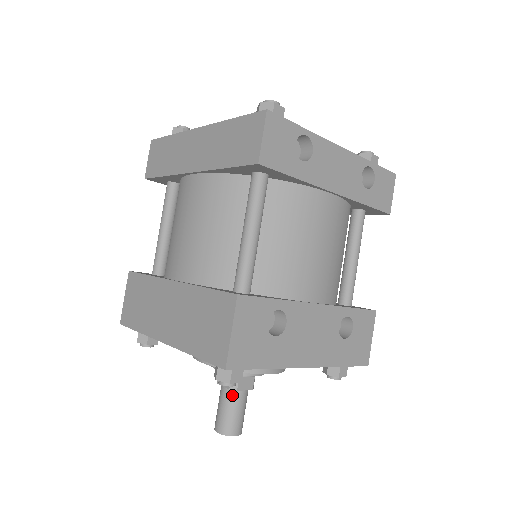
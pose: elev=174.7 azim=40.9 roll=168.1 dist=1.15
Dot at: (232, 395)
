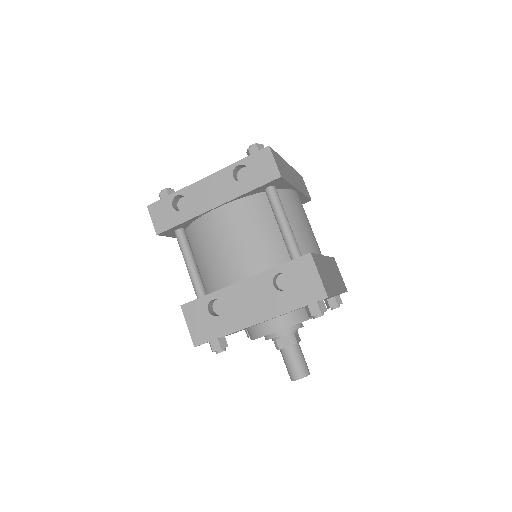
Dot at: (282, 353)
